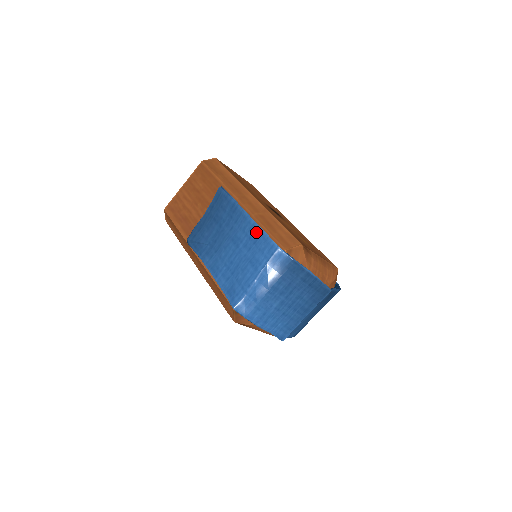
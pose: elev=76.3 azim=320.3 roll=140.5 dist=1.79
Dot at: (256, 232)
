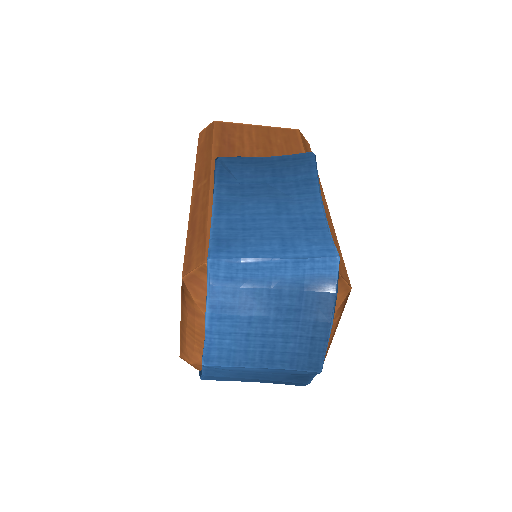
Dot at: (319, 222)
